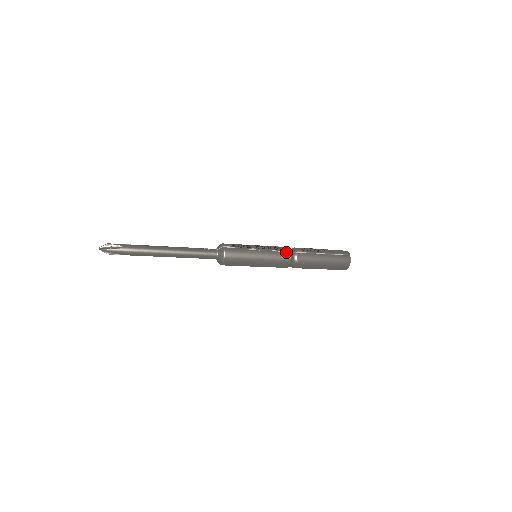
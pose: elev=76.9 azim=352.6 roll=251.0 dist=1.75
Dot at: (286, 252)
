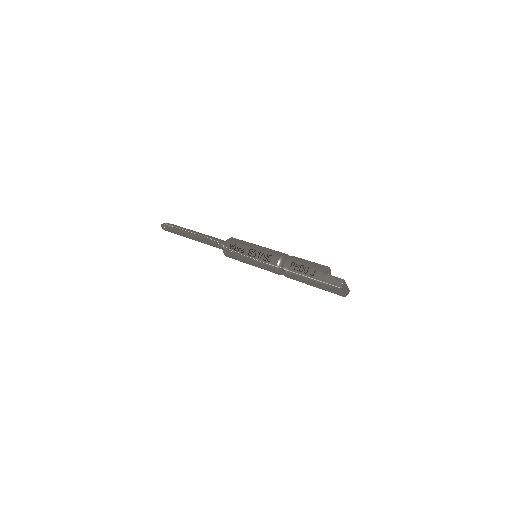
Dot at: (272, 266)
